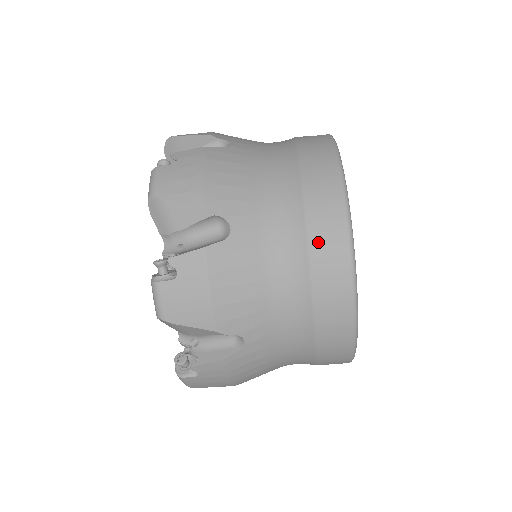
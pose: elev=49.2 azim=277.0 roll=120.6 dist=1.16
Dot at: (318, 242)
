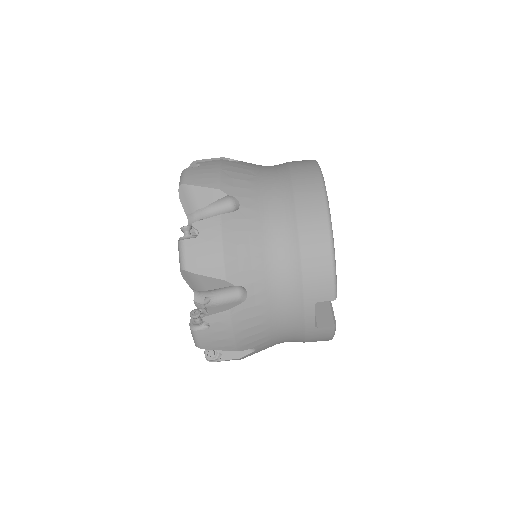
Dot at: (295, 164)
